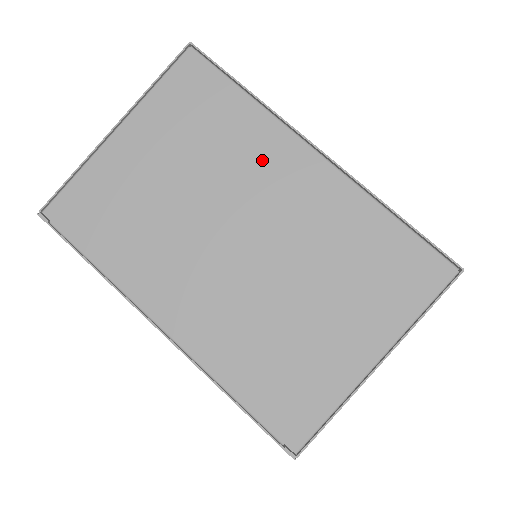
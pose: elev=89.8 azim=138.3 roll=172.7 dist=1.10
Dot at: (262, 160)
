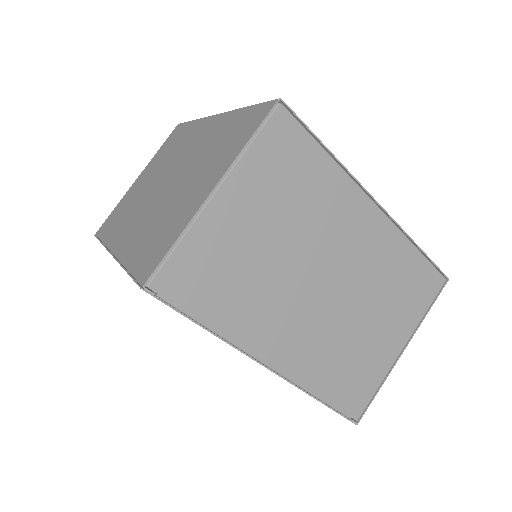
Dot at: (339, 214)
